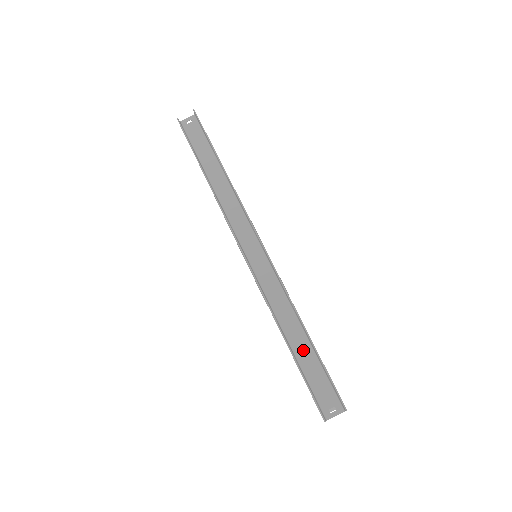
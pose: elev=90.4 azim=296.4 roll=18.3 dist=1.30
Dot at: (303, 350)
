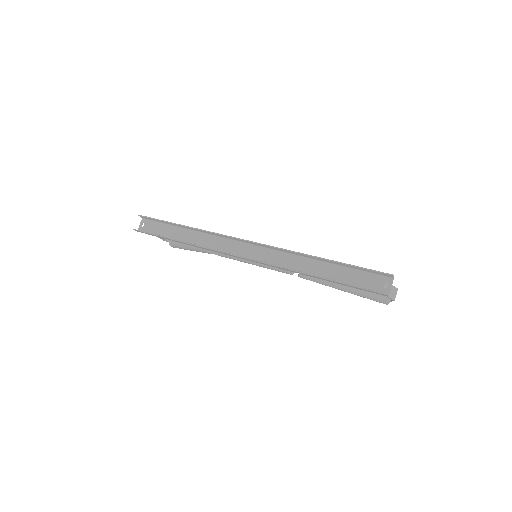
Dot at: (334, 272)
